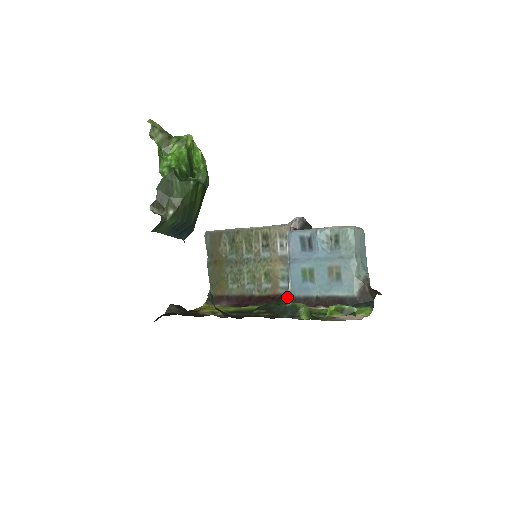
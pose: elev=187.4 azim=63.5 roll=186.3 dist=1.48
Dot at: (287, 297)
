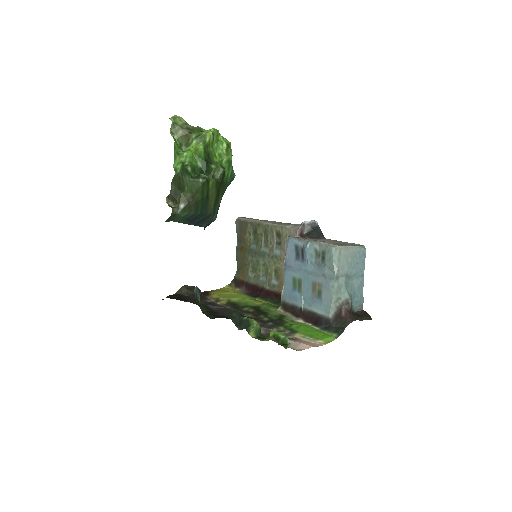
Dot at: occluded
